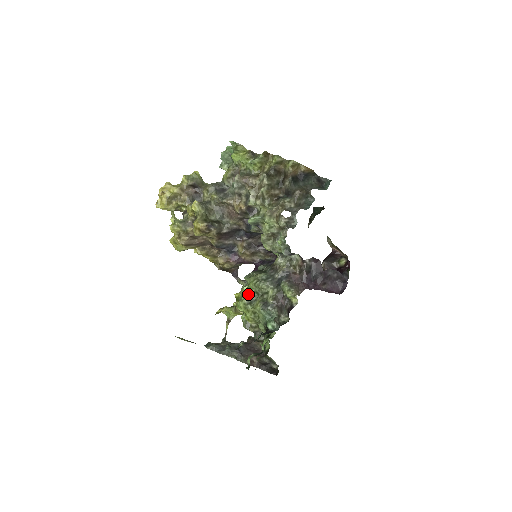
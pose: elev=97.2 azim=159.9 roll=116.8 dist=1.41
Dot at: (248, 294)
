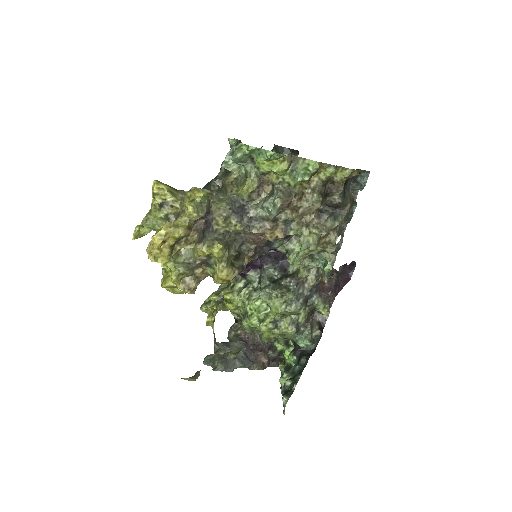
Dot at: (273, 318)
